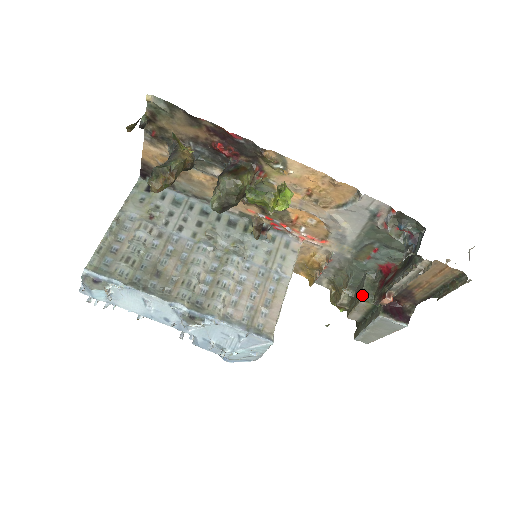
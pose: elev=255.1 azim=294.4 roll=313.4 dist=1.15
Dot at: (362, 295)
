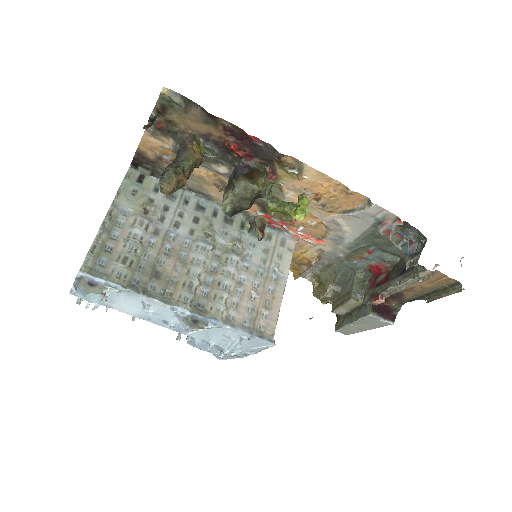
Dot at: (353, 294)
